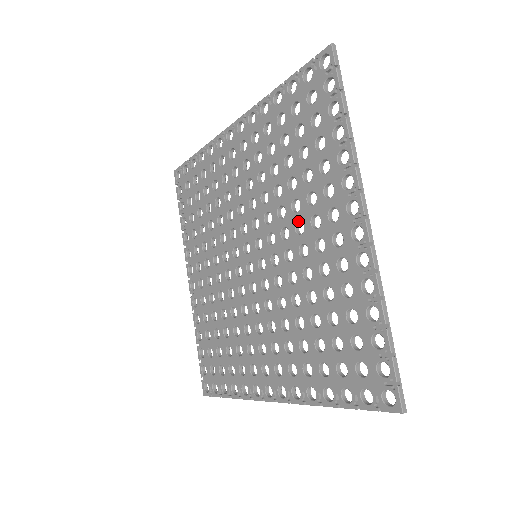
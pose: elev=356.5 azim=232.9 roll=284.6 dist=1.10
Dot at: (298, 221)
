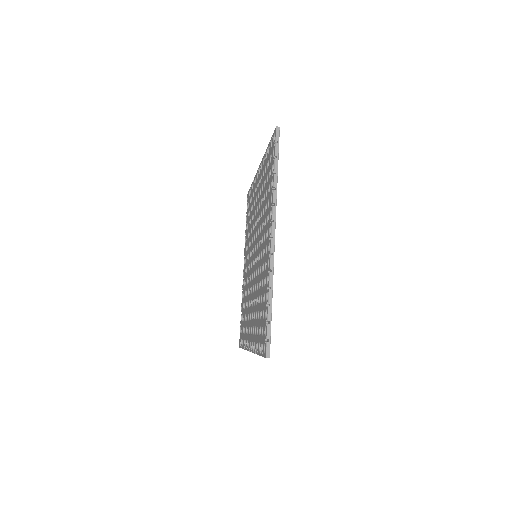
Dot at: (255, 213)
